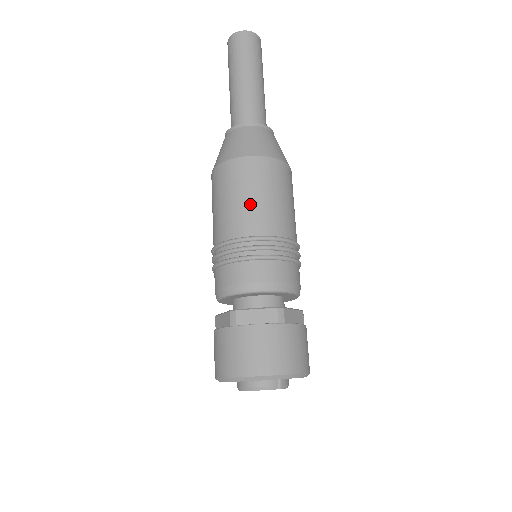
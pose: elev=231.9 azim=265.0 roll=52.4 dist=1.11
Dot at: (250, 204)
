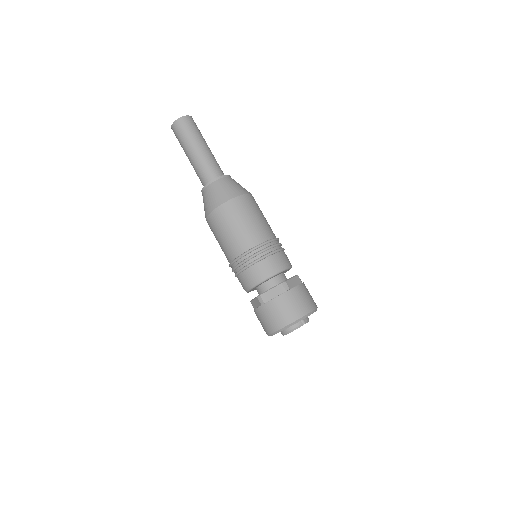
Dot at: (238, 232)
